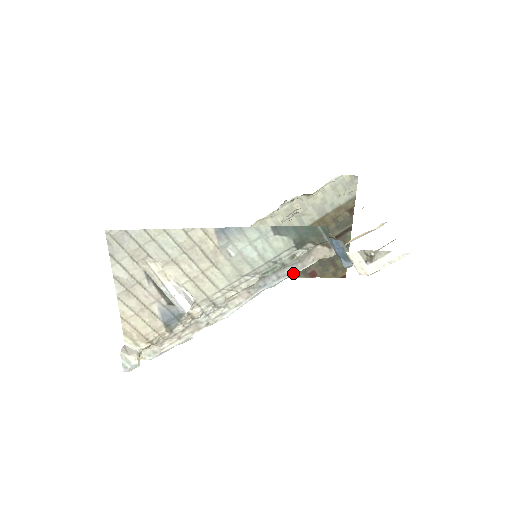
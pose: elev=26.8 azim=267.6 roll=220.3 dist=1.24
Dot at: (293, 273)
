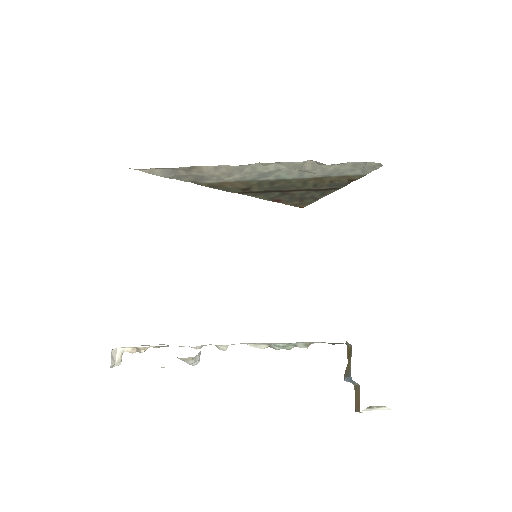
Dot at: occluded
